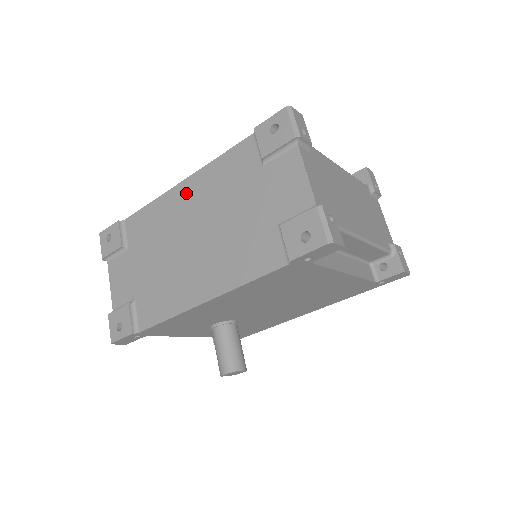
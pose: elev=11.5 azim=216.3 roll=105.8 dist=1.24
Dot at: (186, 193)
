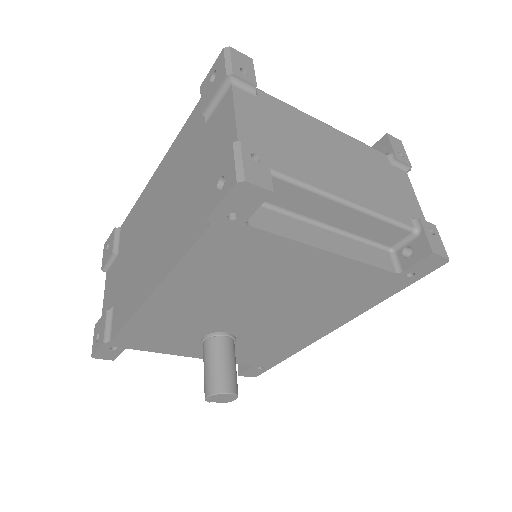
Dot at: (156, 181)
